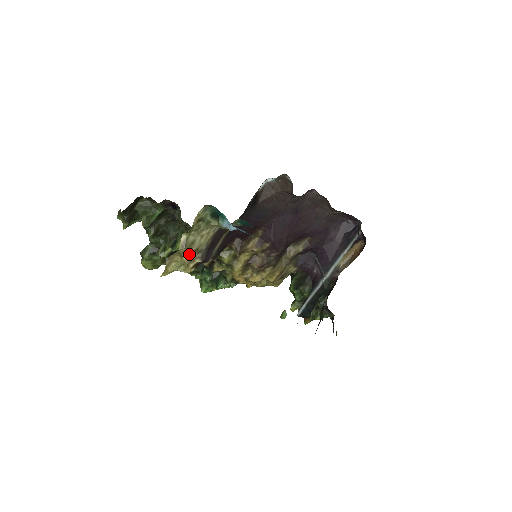
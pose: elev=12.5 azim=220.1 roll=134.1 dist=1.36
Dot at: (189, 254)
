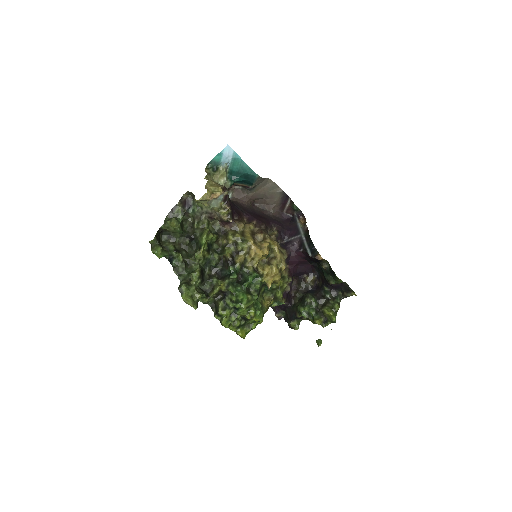
Dot at: (215, 184)
